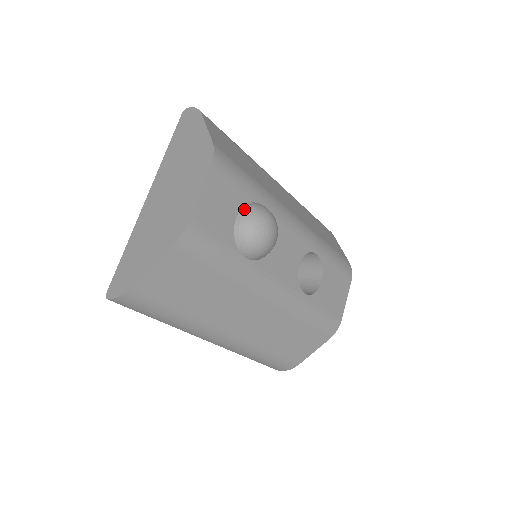
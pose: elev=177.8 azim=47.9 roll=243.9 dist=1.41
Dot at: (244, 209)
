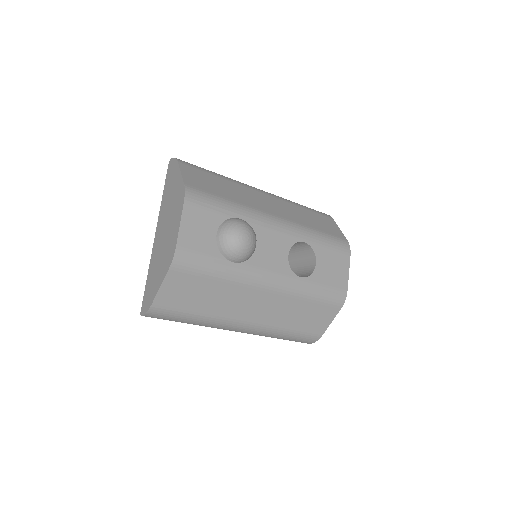
Dot at: (221, 226)
